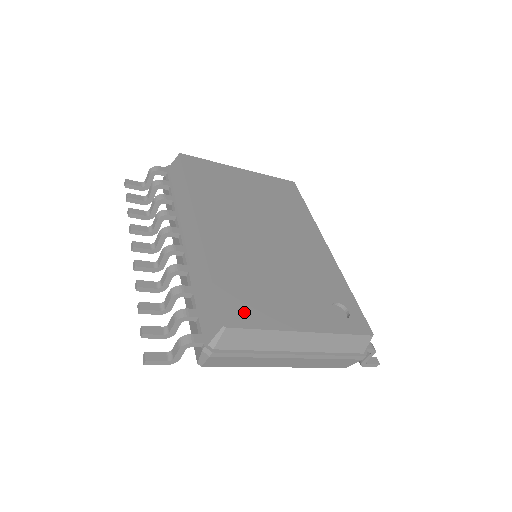
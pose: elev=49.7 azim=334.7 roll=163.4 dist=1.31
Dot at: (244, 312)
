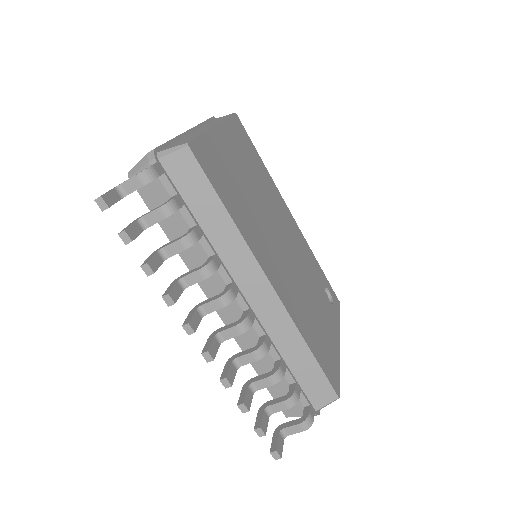
Dot at: (332, 367)
